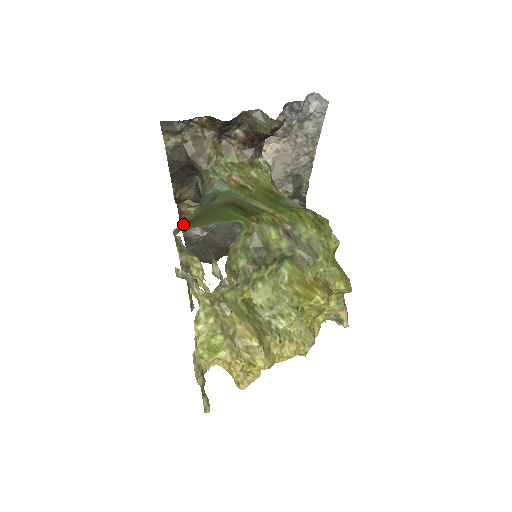
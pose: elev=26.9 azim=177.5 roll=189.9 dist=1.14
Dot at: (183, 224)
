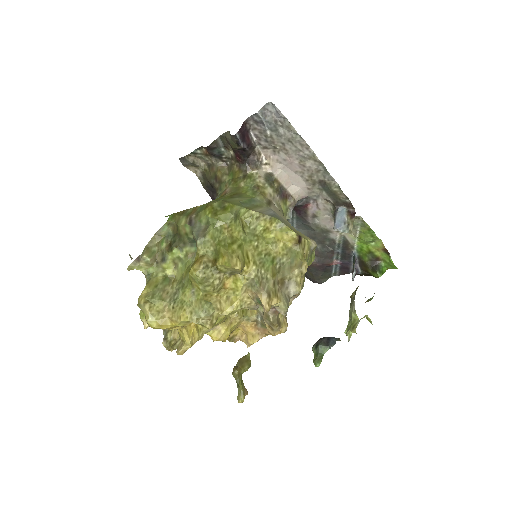
Dot at: occluded
